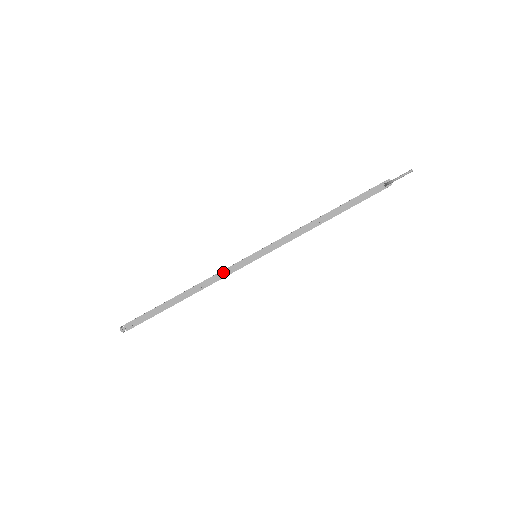
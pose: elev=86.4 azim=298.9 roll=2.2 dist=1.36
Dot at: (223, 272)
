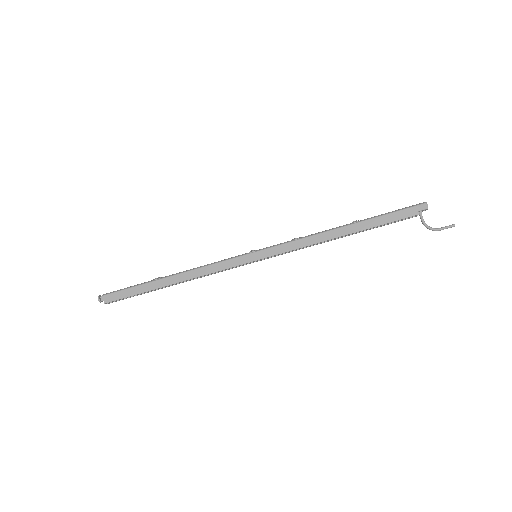
Dot at: occluded
